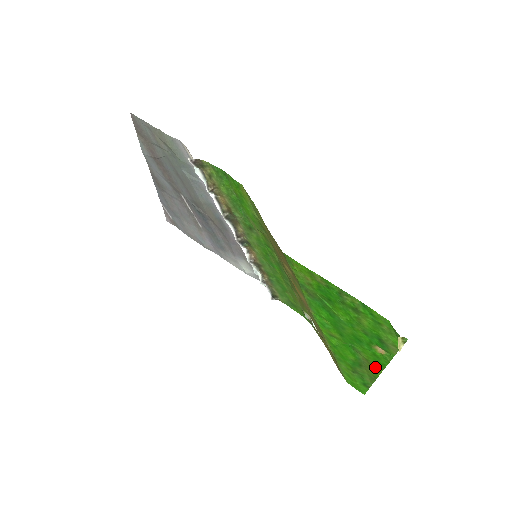
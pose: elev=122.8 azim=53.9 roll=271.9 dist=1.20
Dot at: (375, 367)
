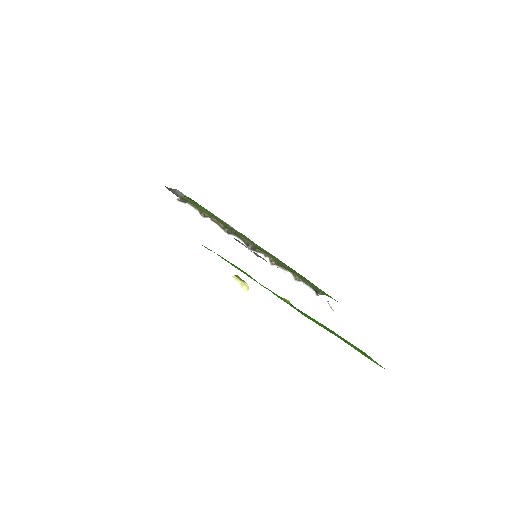
Dot at: (322, 325)
